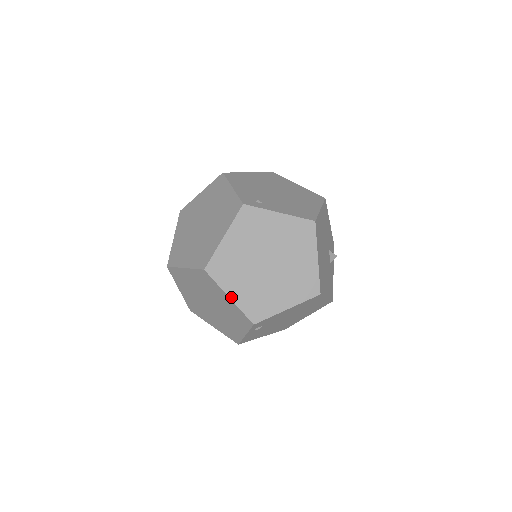
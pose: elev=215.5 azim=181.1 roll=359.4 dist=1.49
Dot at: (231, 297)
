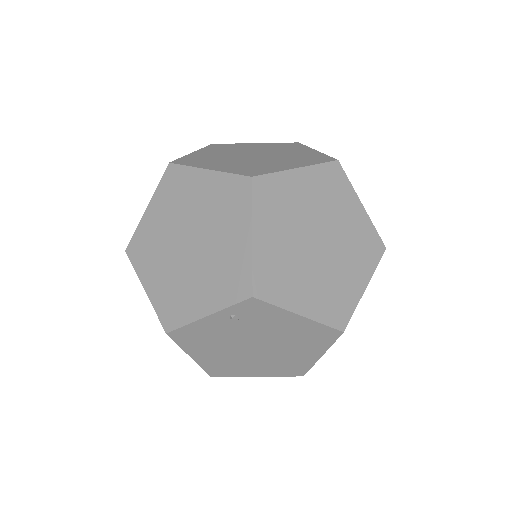
Dot at: (254, 237)
